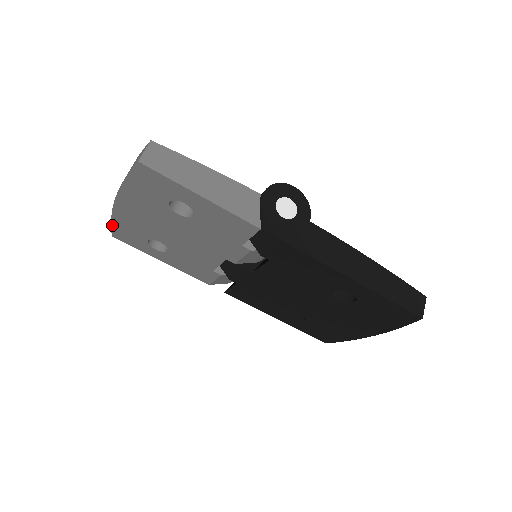
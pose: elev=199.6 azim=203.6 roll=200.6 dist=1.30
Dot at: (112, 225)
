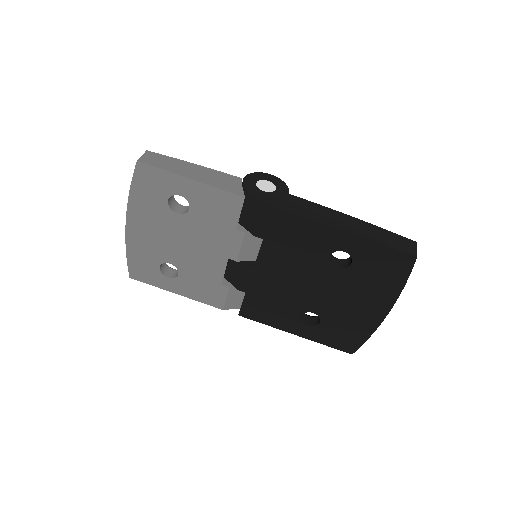
Dot at: (128, 260)
